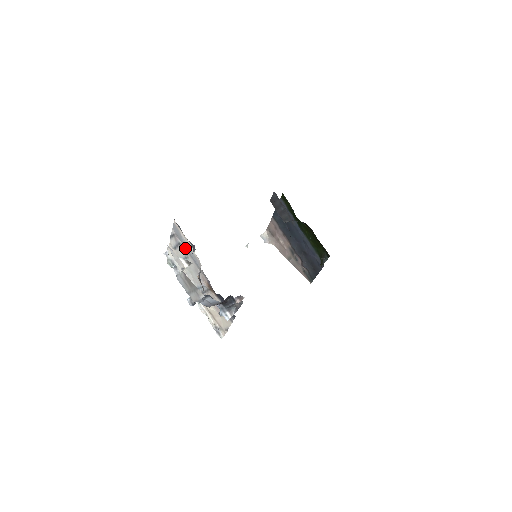
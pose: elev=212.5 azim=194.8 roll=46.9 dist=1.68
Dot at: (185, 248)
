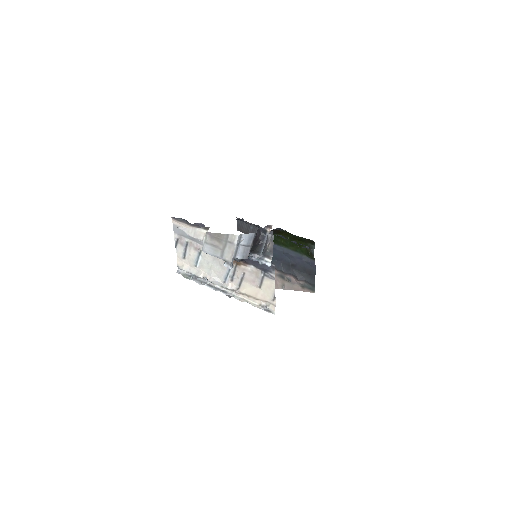
Dot at: (194, 242)
